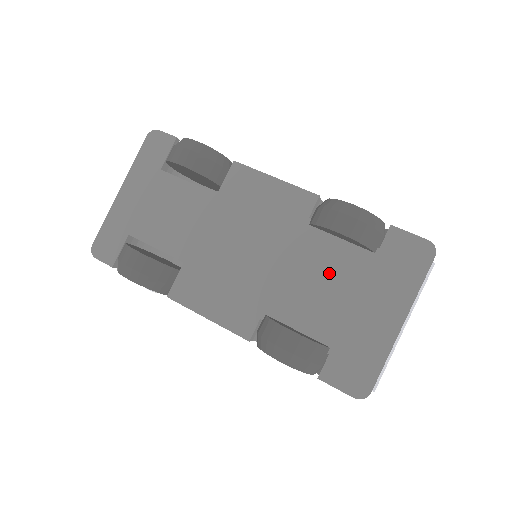
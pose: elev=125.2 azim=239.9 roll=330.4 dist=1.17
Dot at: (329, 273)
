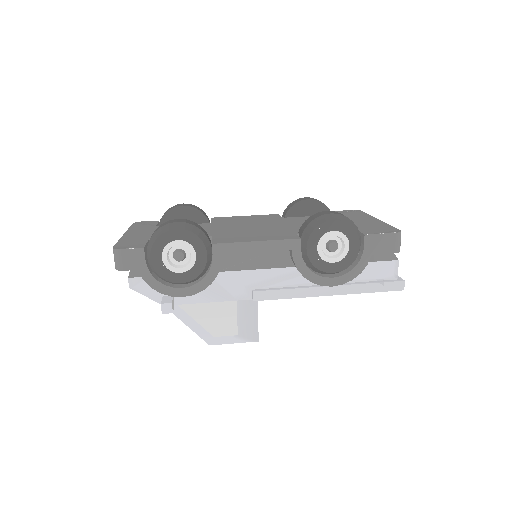
Dot at: occluded
